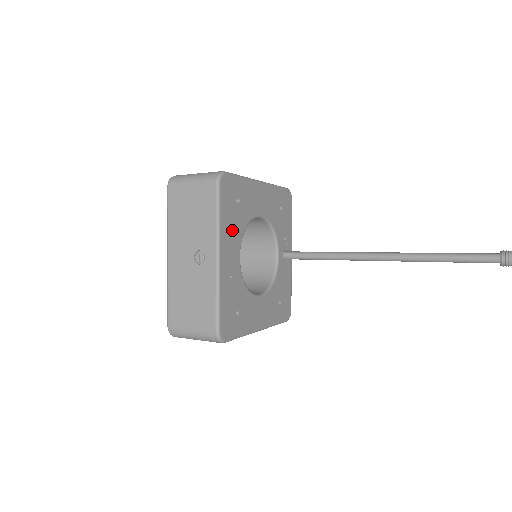
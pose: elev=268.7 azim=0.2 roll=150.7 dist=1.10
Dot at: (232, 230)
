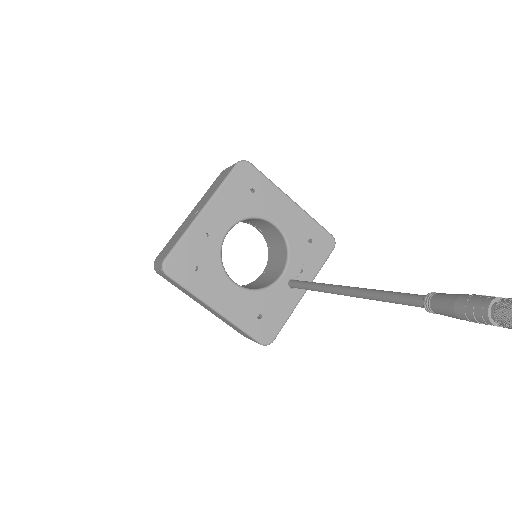
Dot at: (231, 205)
